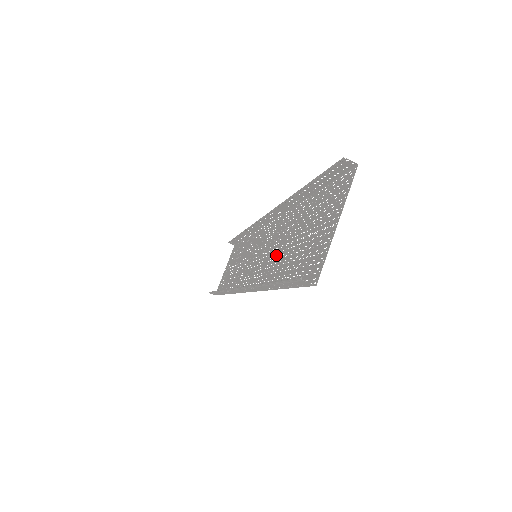
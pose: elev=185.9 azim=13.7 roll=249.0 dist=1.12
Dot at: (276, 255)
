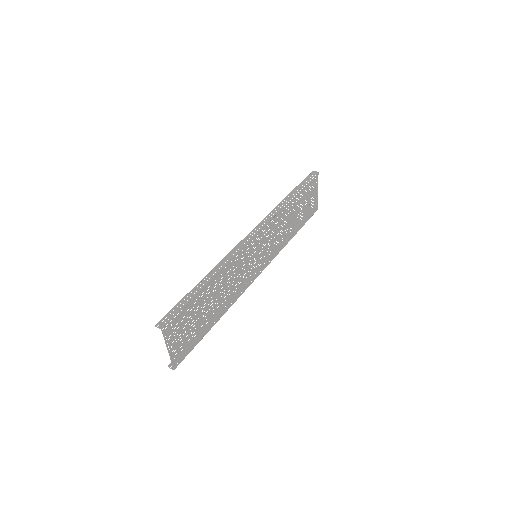
Dot at: (226, 293)
